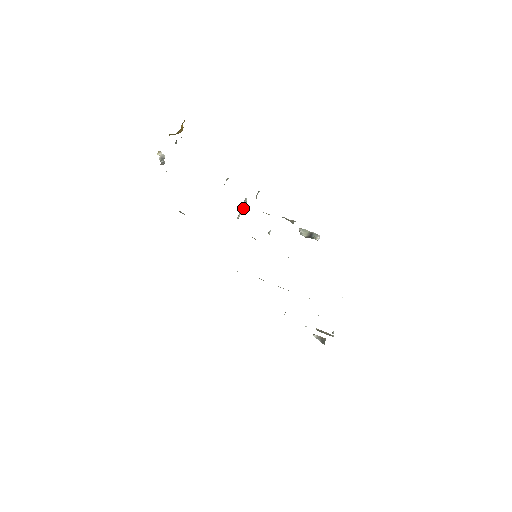
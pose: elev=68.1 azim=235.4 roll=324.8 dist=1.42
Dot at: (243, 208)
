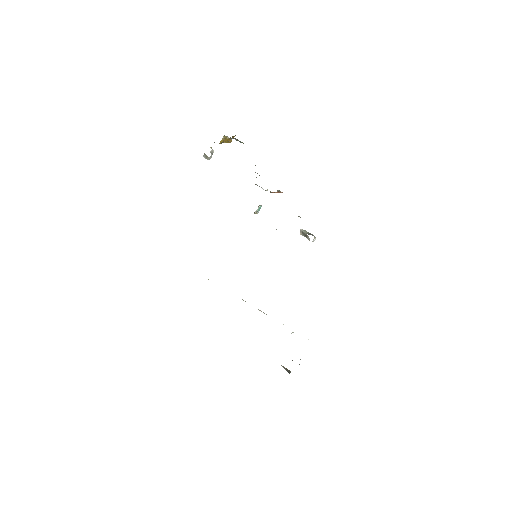
Dot at: (258, 210)
